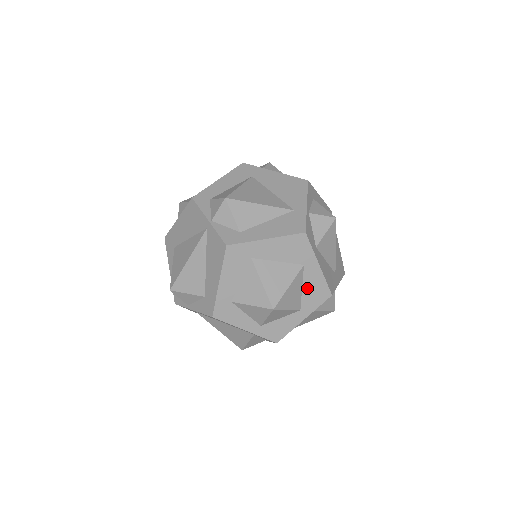
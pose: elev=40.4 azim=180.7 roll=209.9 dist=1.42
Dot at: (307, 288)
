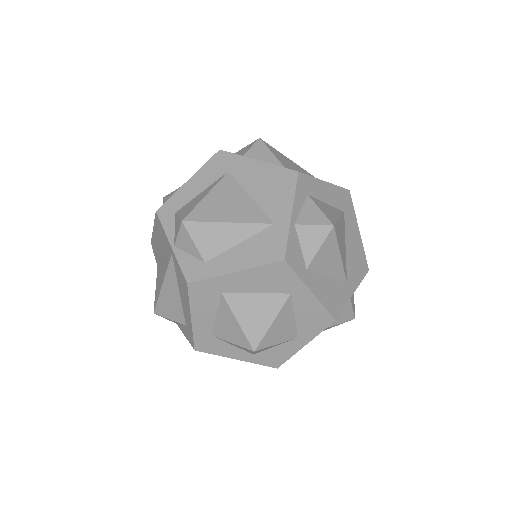
Dot at: (301, 316)
